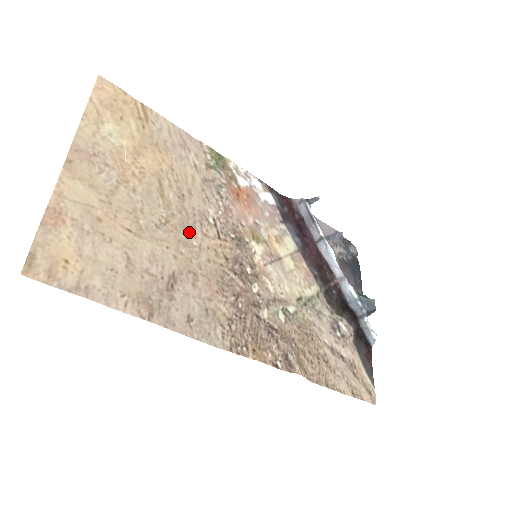
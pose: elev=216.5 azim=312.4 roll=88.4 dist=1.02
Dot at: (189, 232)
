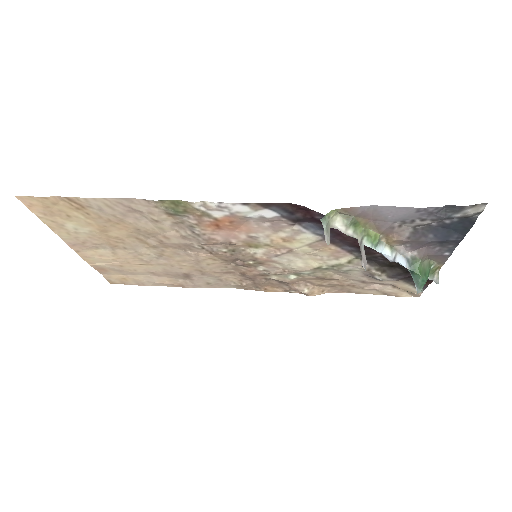
Dot at: (183, 254)
